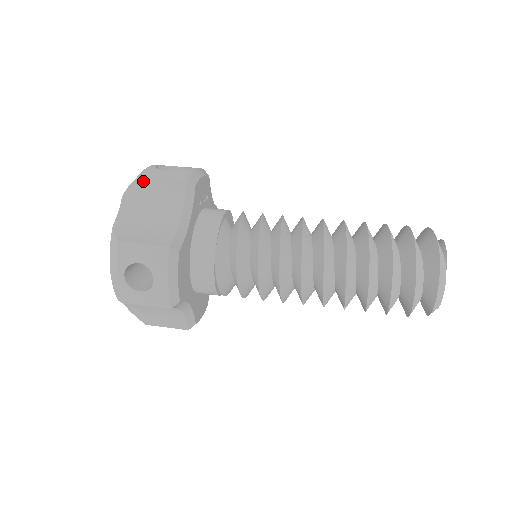
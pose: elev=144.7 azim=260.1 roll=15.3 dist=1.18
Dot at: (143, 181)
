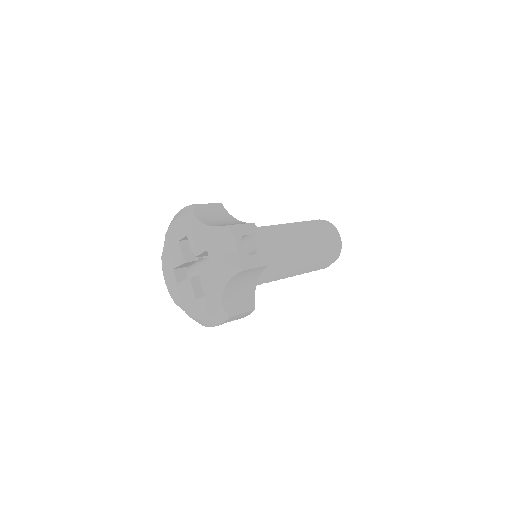
Dot at: (199, 206)
